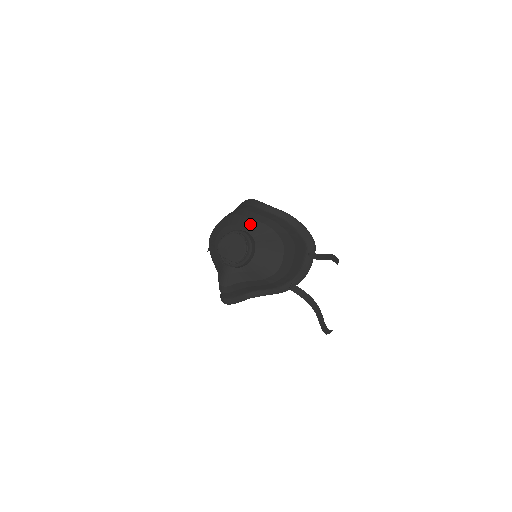
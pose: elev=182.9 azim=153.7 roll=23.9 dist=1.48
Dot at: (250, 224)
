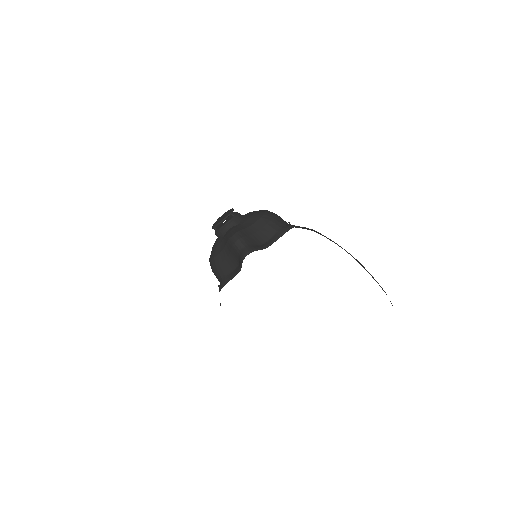
Dot at: occluded
